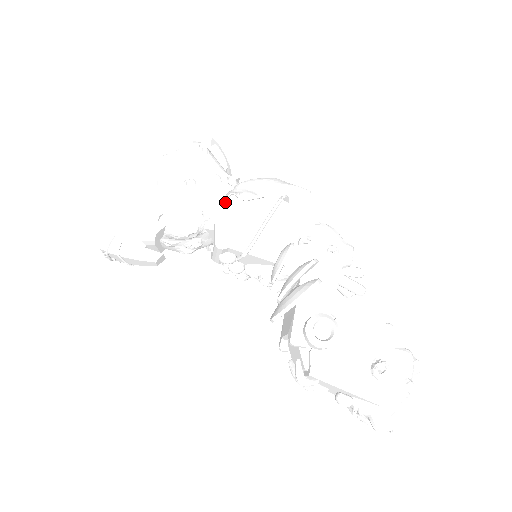
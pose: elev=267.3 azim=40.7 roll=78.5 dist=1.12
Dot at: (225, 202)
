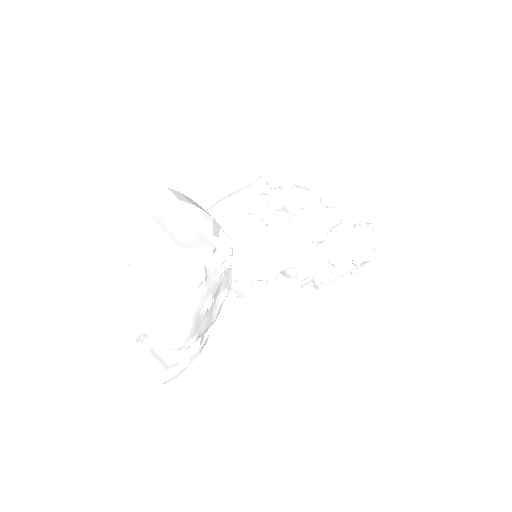
Dot at: (235, 276)
